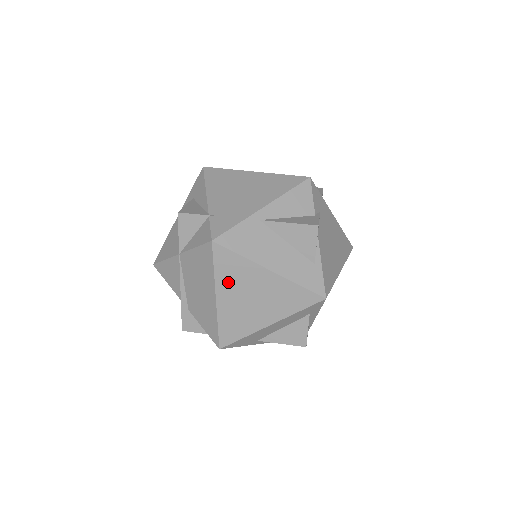
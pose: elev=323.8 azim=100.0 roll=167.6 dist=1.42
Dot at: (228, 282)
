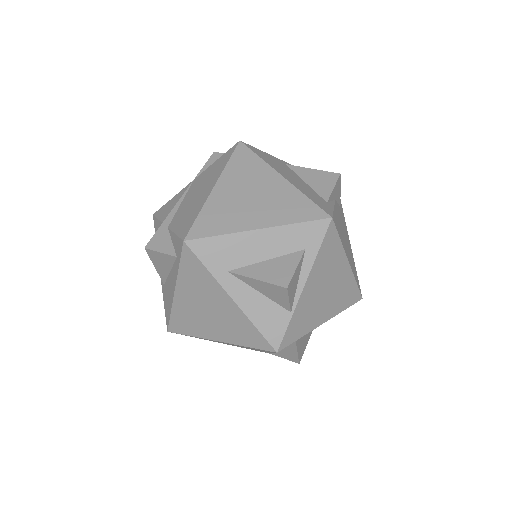
Dot at: (235, 176)
